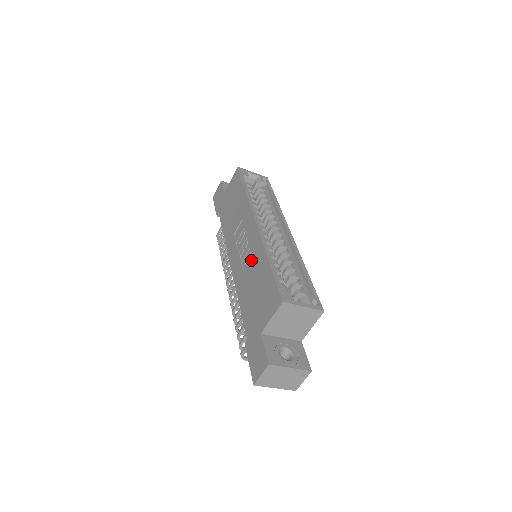
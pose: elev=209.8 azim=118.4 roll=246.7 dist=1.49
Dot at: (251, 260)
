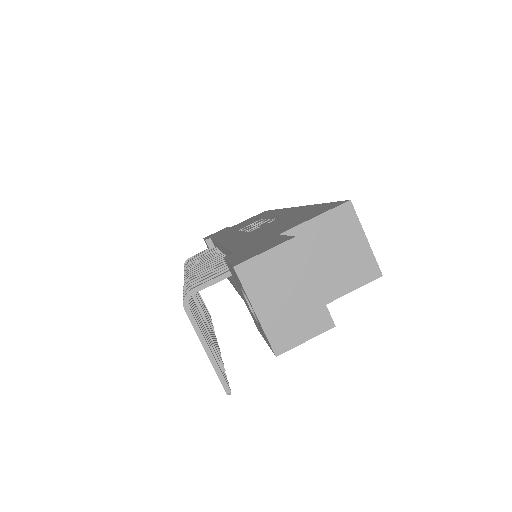
Dot at: (274, 220)
